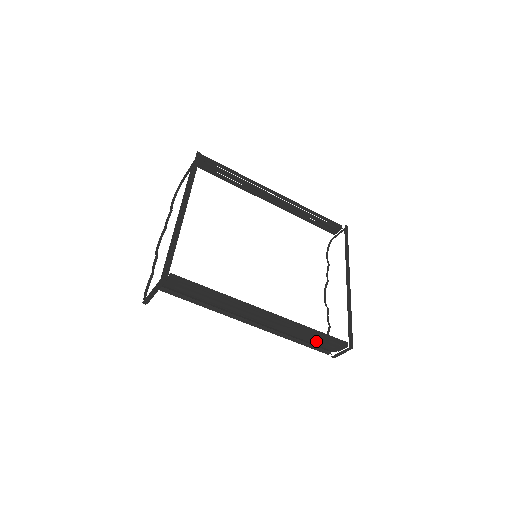
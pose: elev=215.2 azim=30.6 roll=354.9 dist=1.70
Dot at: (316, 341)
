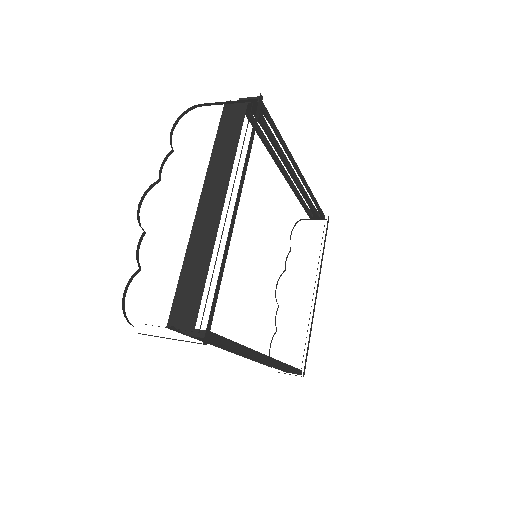
Dot at: (278, 368)
